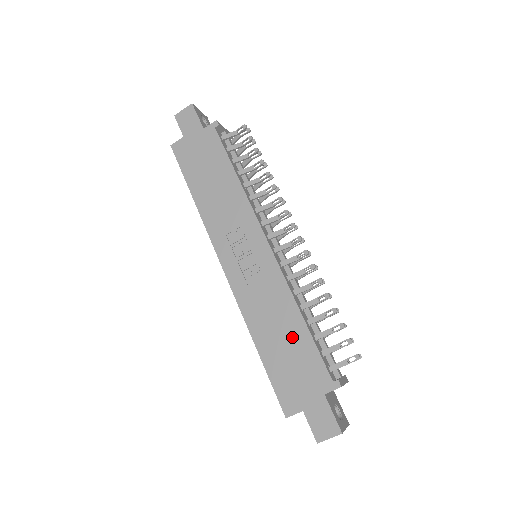
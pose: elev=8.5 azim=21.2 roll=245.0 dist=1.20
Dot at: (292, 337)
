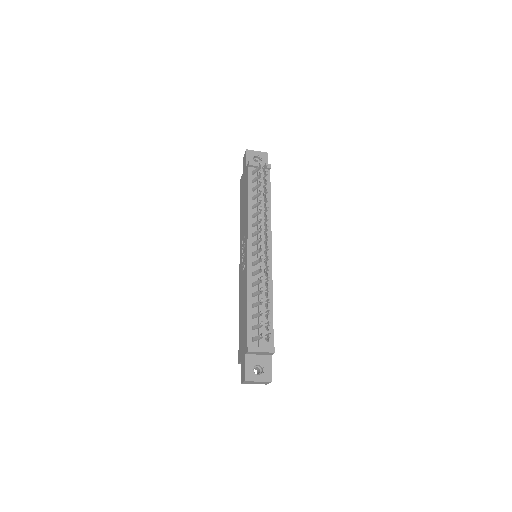
Dot at: (244, 313)
